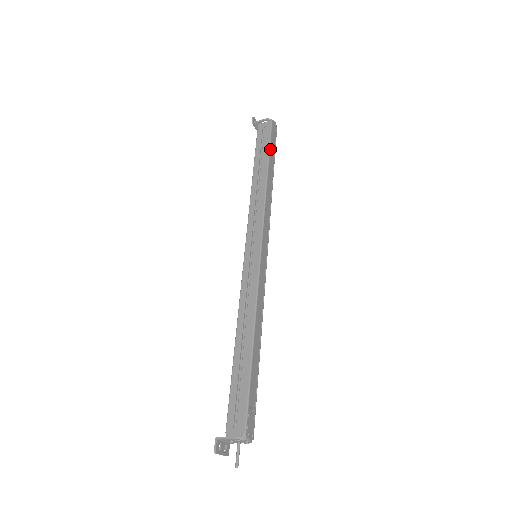
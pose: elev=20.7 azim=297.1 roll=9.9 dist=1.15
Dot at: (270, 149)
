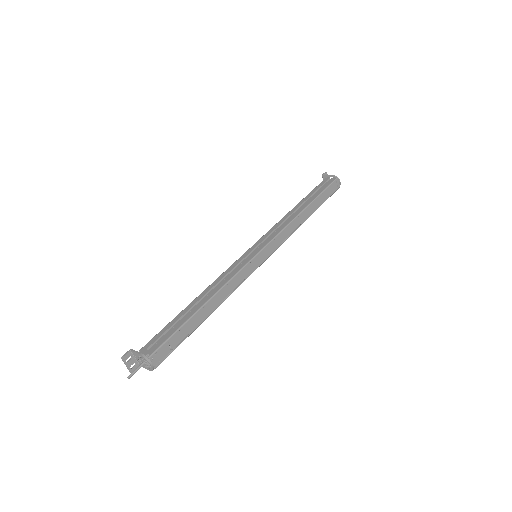
Dot at: (321, 195)
